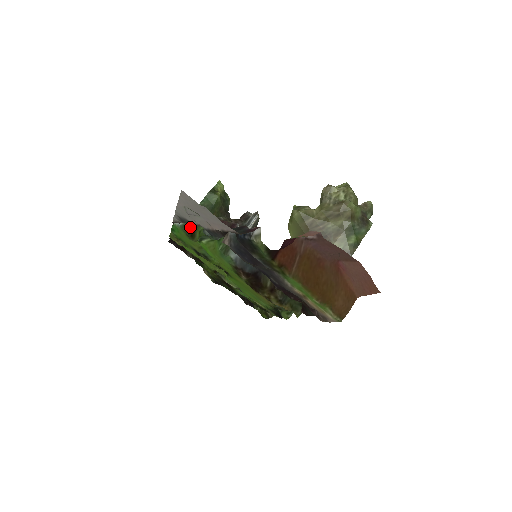
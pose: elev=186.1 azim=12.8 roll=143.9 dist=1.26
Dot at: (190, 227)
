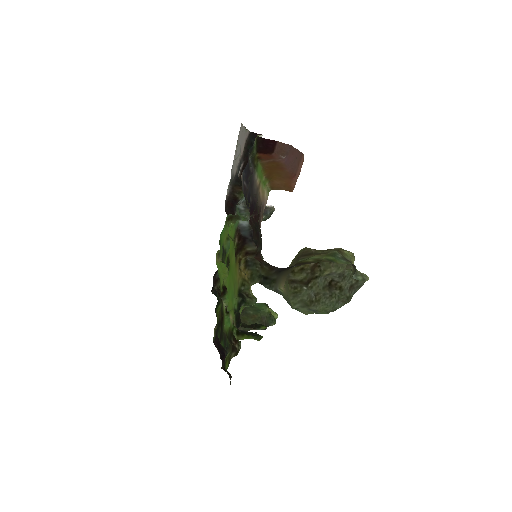
Dot at: (232, 217)
